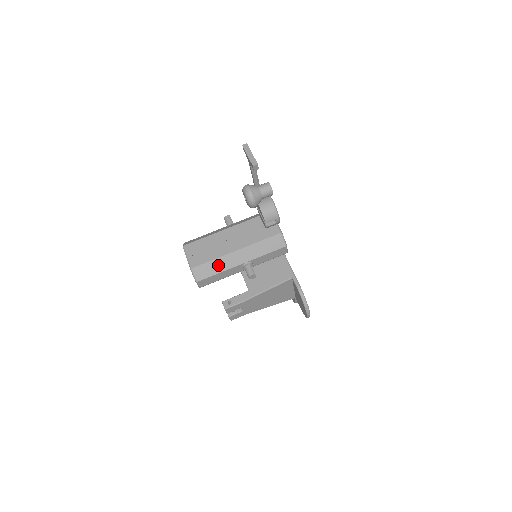
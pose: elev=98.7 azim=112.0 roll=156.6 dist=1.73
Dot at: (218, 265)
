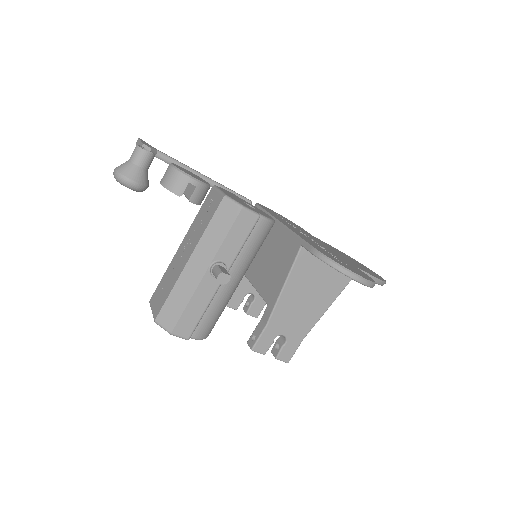
Dot at: (180, 295)
